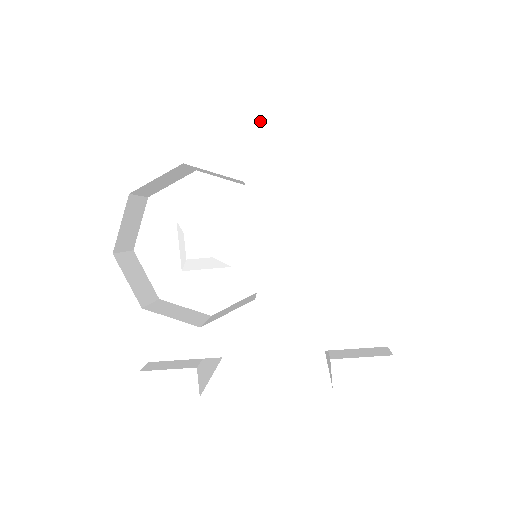
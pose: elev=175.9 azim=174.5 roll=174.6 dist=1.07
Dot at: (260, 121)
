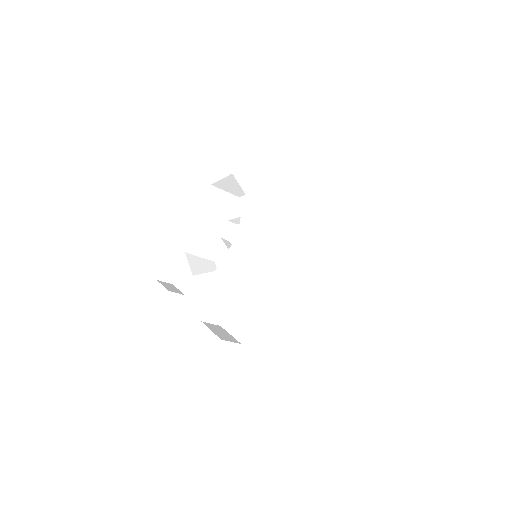
Dot at: (268, 156)
